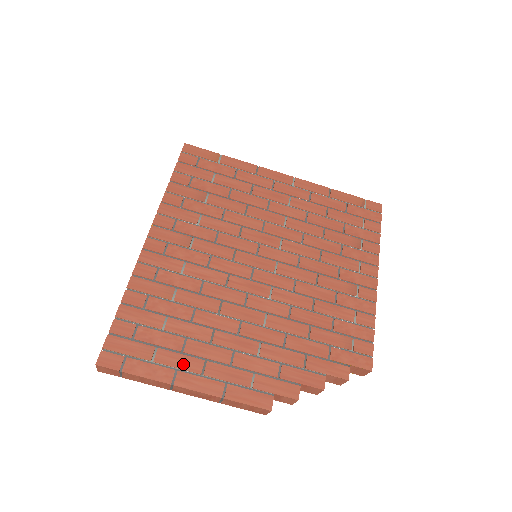
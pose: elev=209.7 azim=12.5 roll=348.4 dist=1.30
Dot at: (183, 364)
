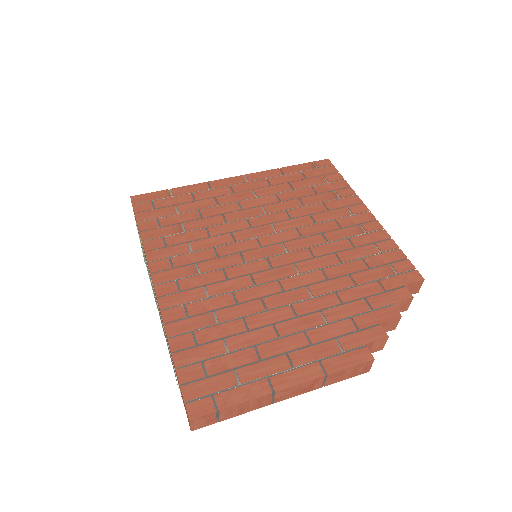
Dot at: (269, 369)
